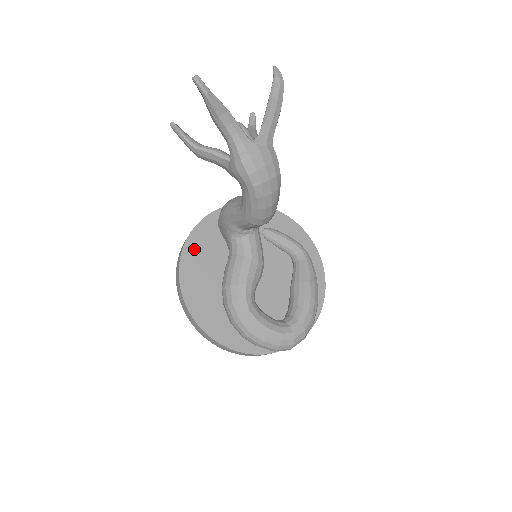
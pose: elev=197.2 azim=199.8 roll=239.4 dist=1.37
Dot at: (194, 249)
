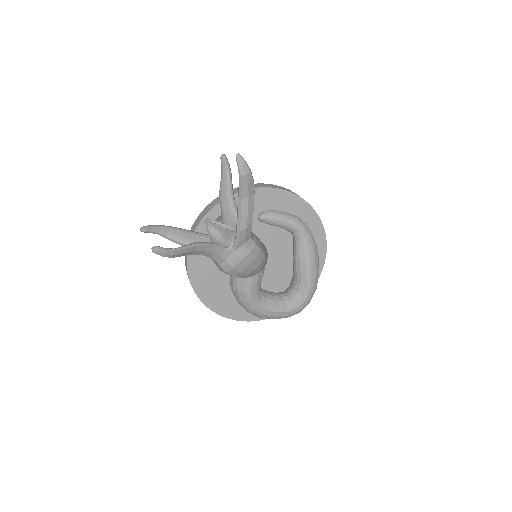
Dot at: (197, 257)
